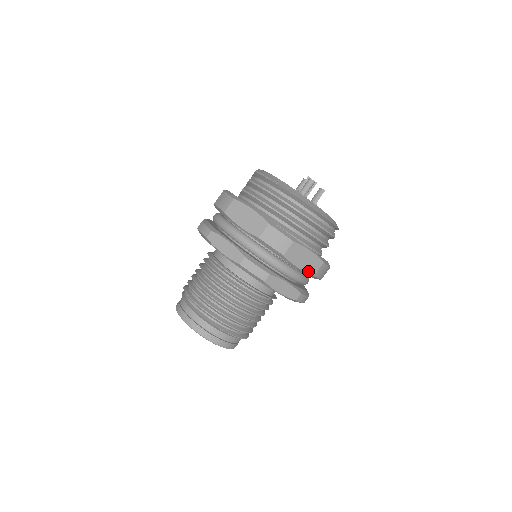
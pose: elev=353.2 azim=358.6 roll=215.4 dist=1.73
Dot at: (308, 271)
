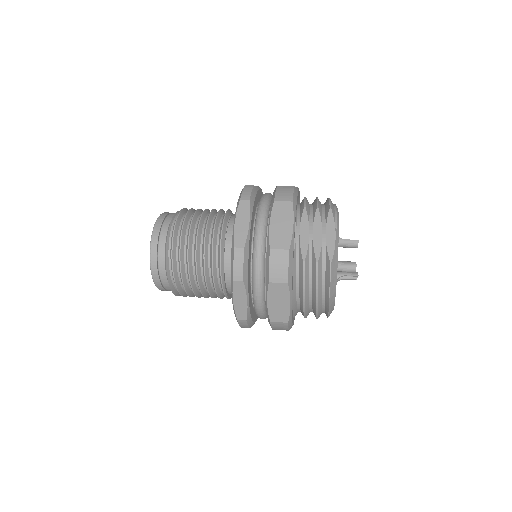
Dot at: occluded
